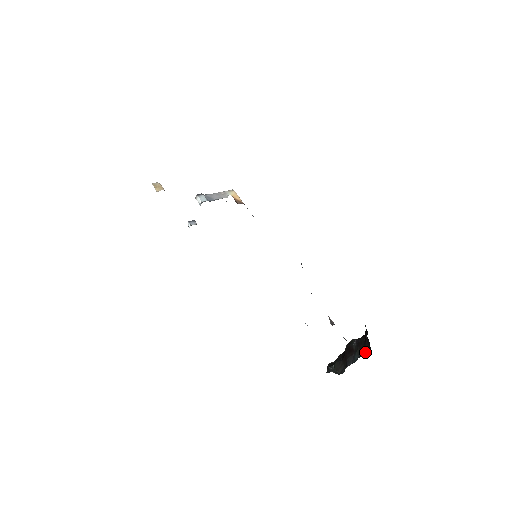
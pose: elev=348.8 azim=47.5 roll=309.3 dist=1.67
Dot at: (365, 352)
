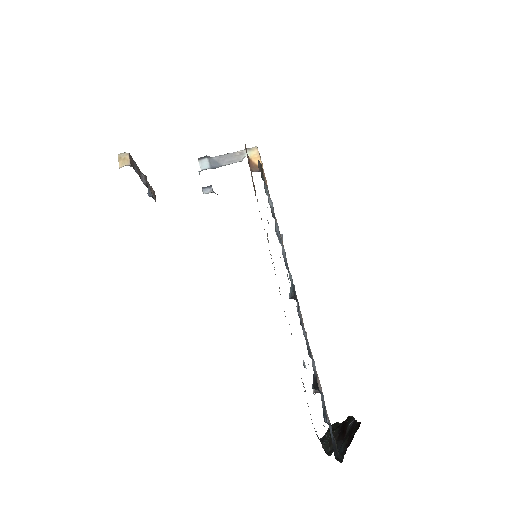
Dot at: occluded
